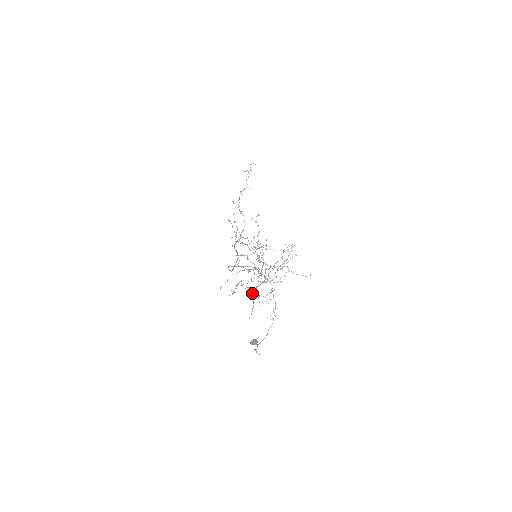
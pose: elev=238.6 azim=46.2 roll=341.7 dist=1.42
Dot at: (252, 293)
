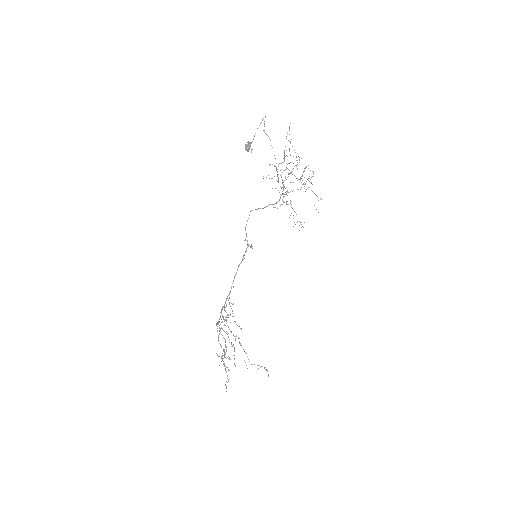
Dot at: (284, 158)
